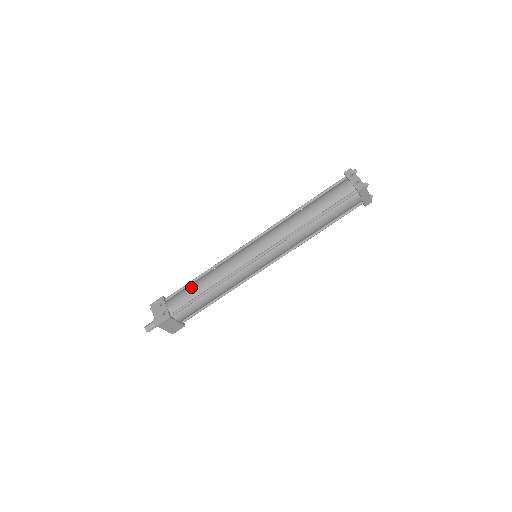
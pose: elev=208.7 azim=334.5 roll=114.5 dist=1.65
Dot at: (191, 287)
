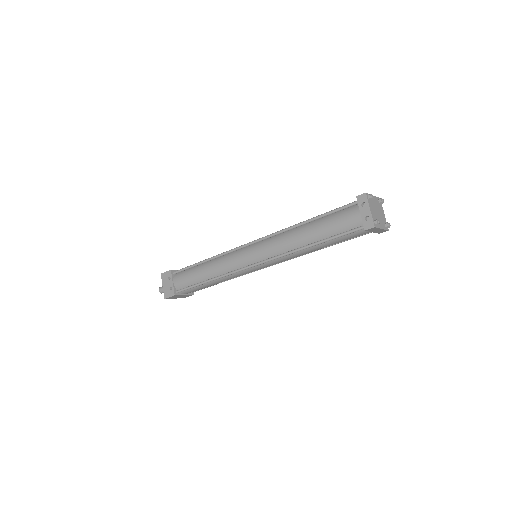
Dot at: (194, 272)
